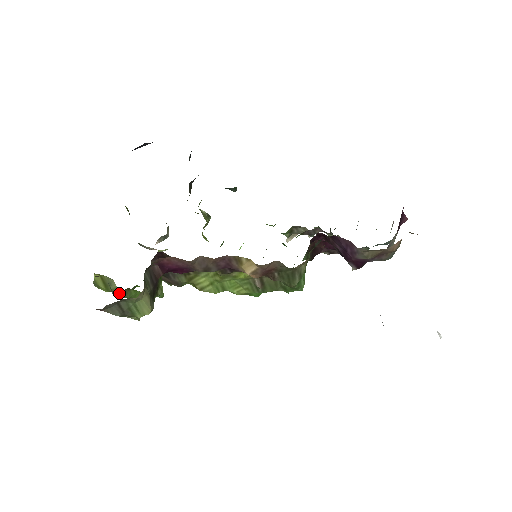
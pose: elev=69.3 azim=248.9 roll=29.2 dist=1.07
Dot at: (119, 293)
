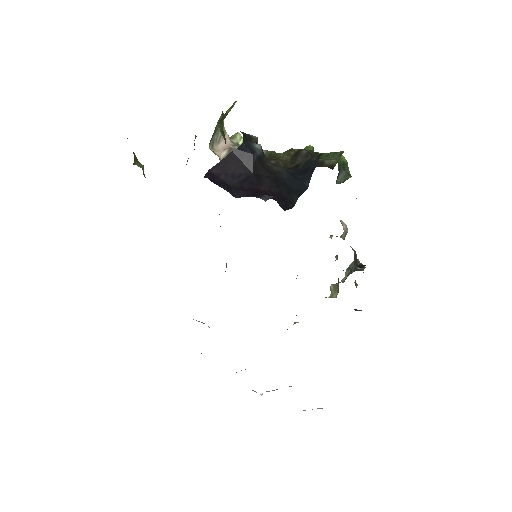
Dot at: occluded
